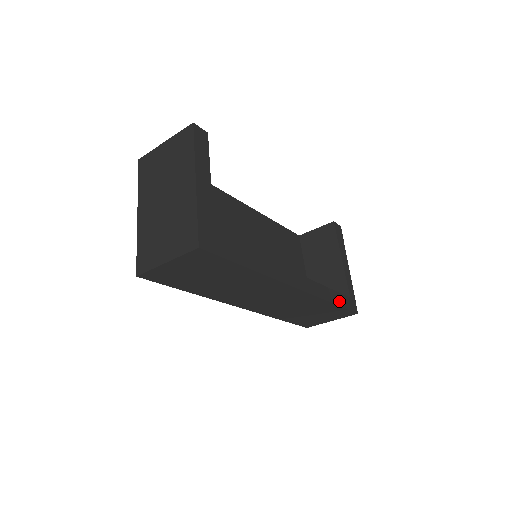
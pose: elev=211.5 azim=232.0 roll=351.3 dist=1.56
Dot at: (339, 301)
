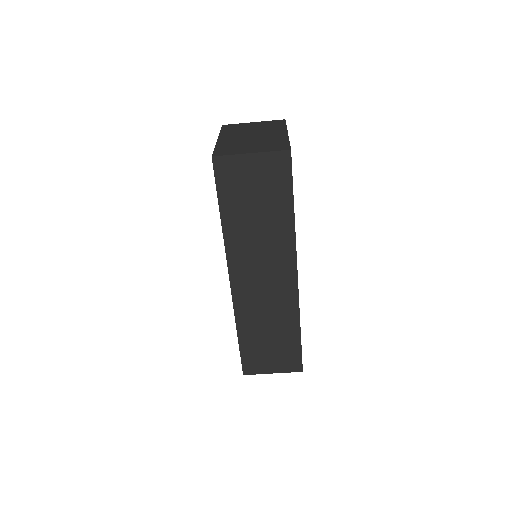
Dot at: occluded
